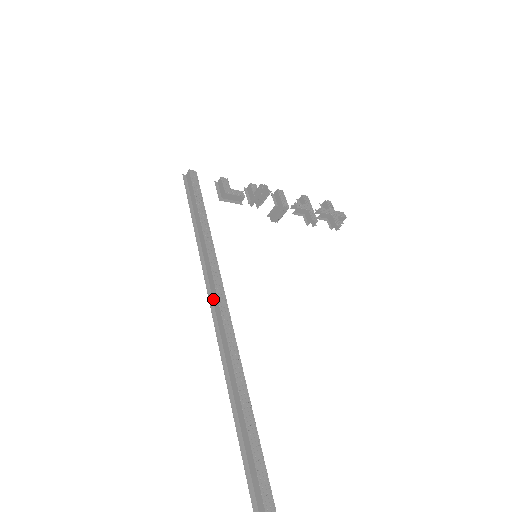
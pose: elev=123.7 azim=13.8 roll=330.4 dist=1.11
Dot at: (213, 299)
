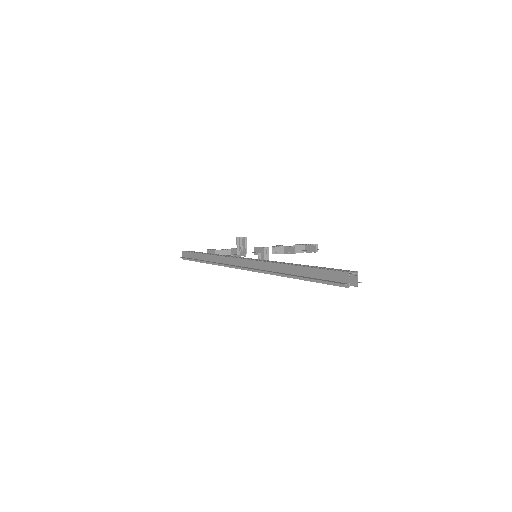
Dot at: (234, 264)
